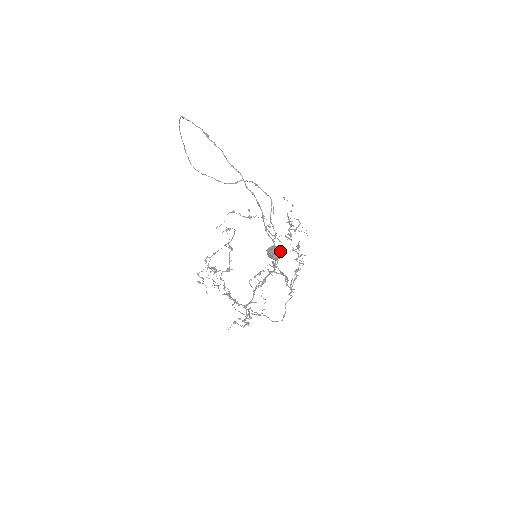
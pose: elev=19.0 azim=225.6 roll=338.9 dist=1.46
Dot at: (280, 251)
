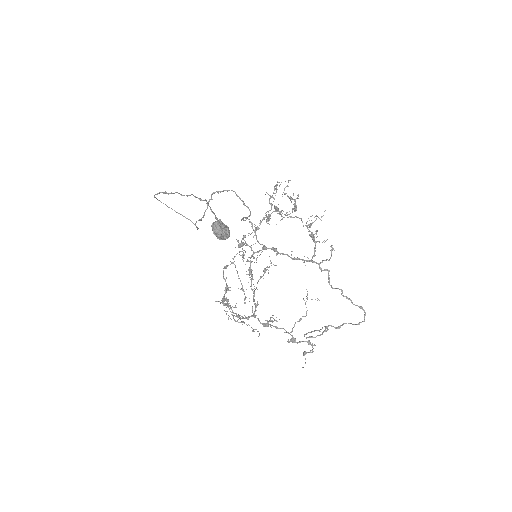
Dot at: (214, 222)
